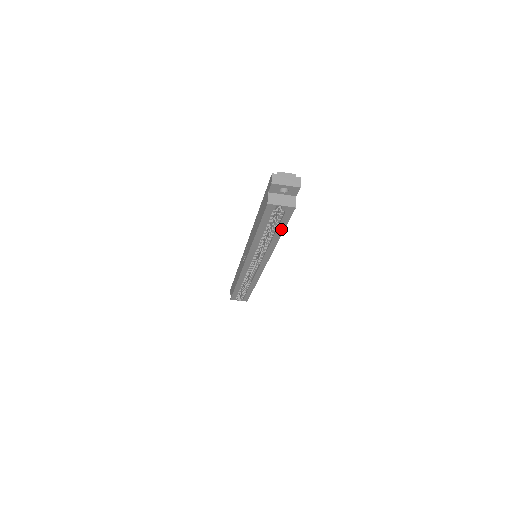
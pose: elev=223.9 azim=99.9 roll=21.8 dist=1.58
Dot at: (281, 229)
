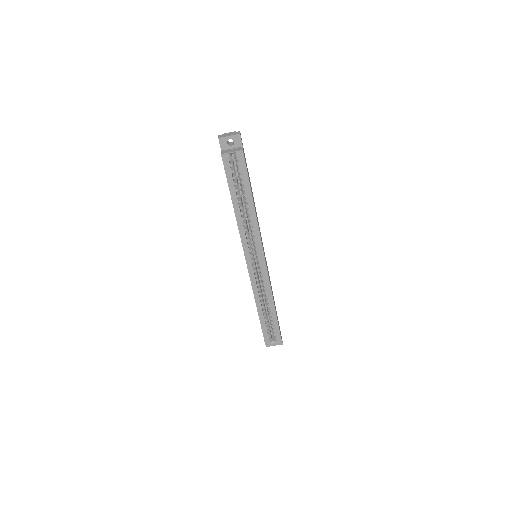
Dot at: (248, 187)
